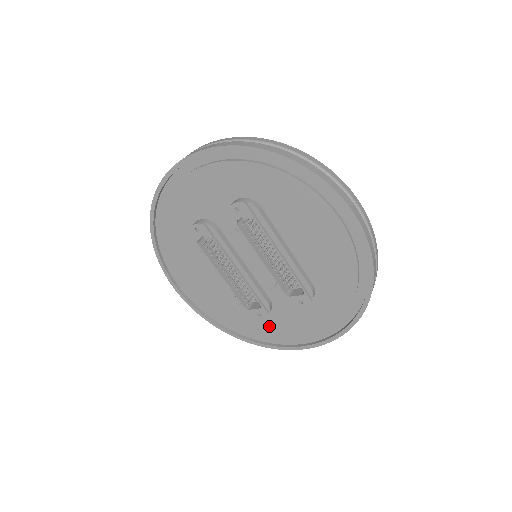
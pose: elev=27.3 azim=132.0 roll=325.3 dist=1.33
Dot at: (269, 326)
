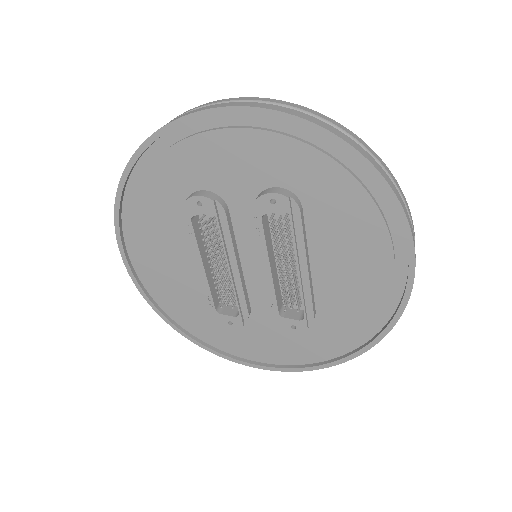
Dot at: (232, 335)
